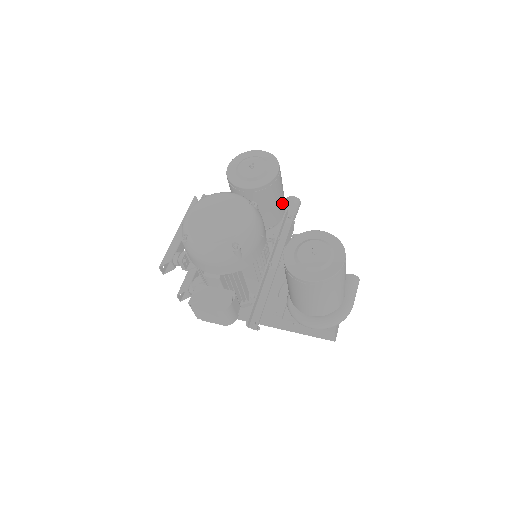
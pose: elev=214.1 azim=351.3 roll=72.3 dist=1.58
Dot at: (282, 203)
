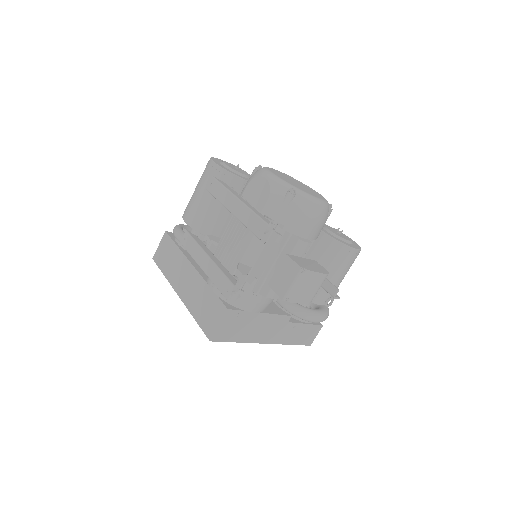
Dot at: occluded
